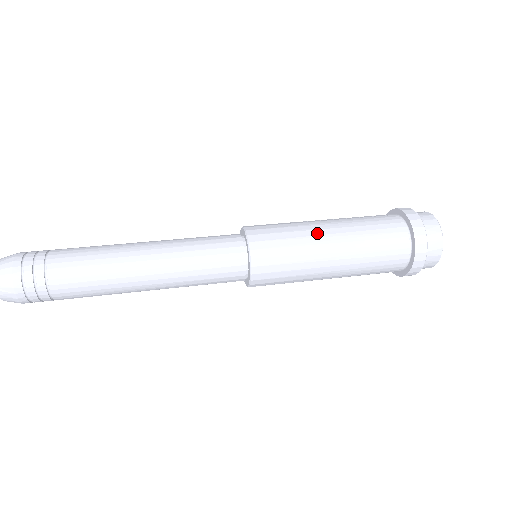
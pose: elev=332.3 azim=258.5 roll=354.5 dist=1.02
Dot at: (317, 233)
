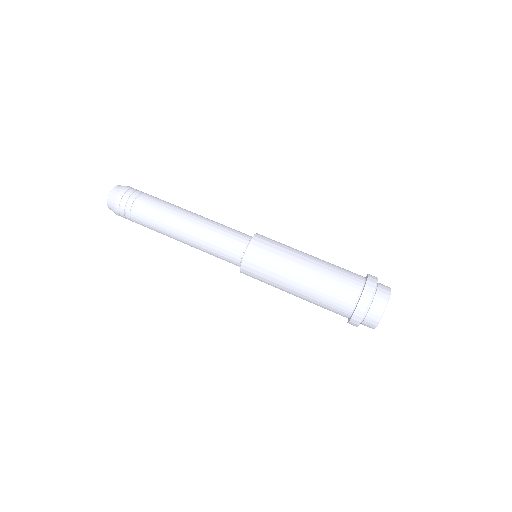
Dot at: (298, 256)
